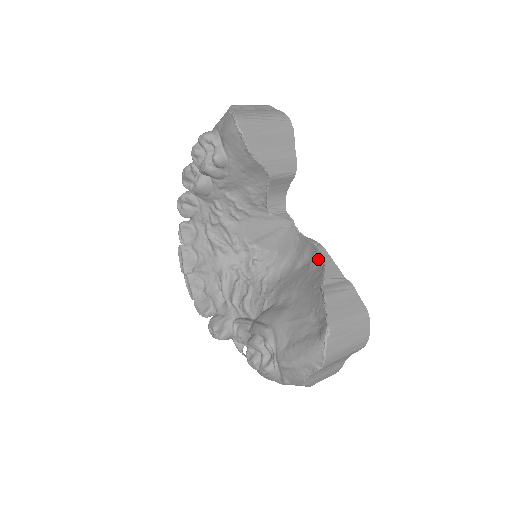
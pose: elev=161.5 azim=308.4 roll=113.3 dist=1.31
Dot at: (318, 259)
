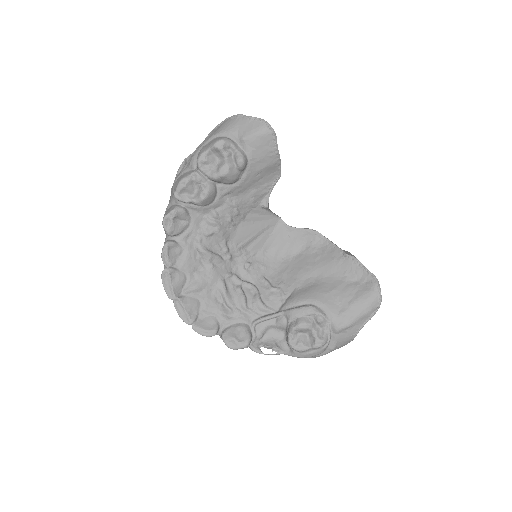
Dot at: (318, 241)
